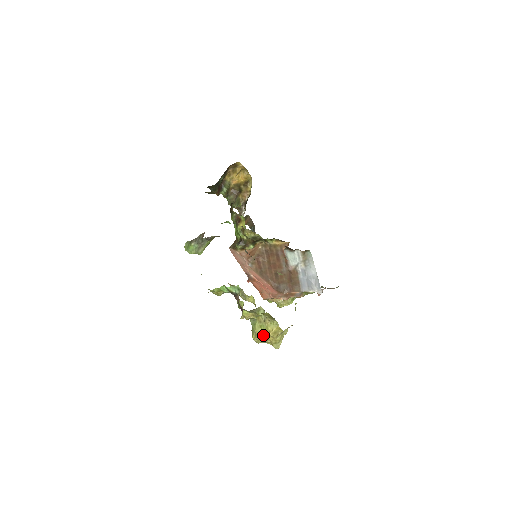
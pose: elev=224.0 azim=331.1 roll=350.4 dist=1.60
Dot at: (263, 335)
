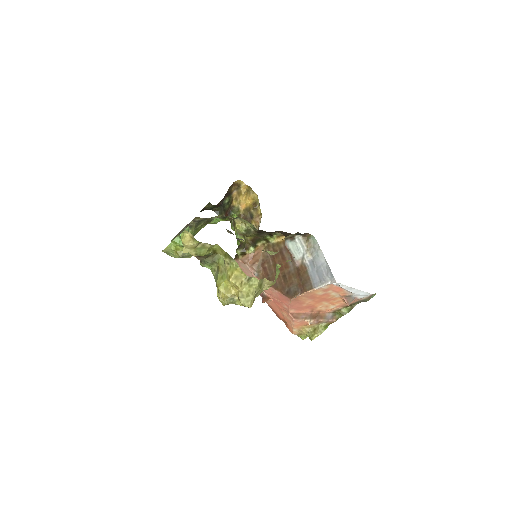
Dot at: (227, 289)
